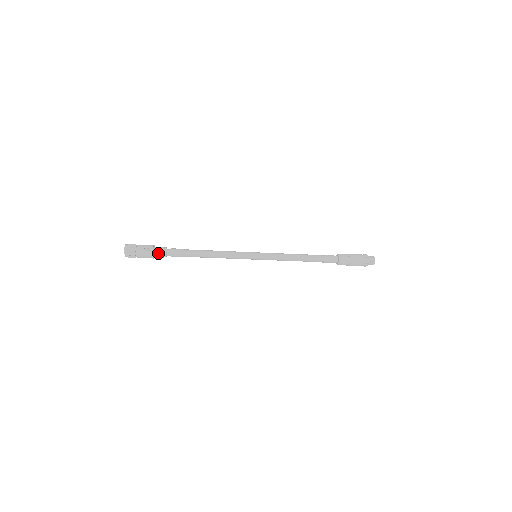
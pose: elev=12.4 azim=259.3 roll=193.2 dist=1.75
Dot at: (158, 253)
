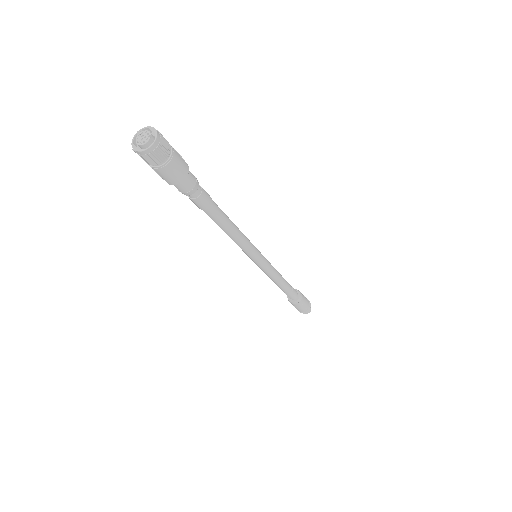
Dot at: (191, 176)
